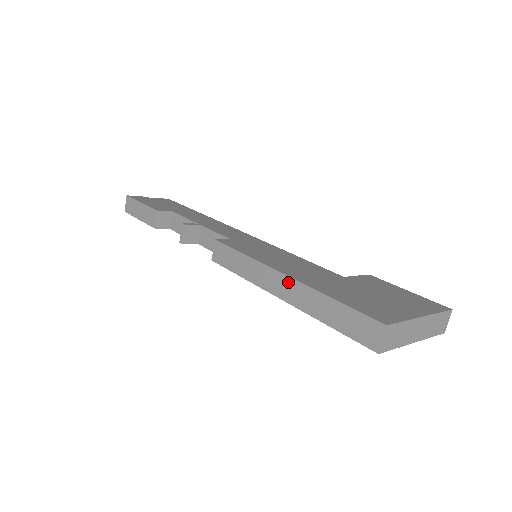
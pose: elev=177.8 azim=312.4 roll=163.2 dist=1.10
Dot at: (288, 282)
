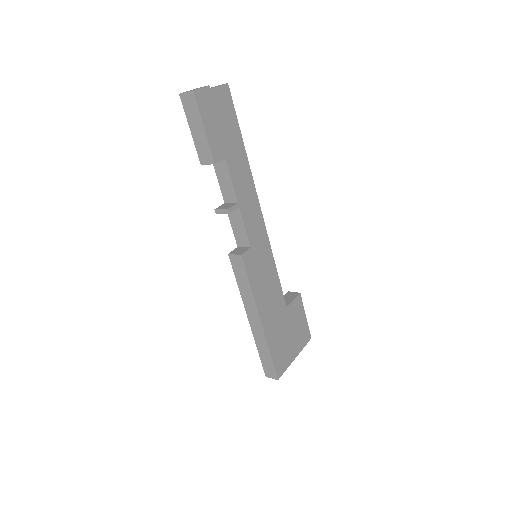
Dot at: (259, 325)
